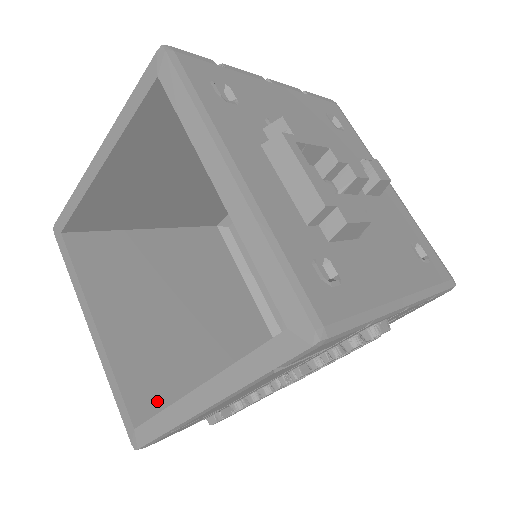
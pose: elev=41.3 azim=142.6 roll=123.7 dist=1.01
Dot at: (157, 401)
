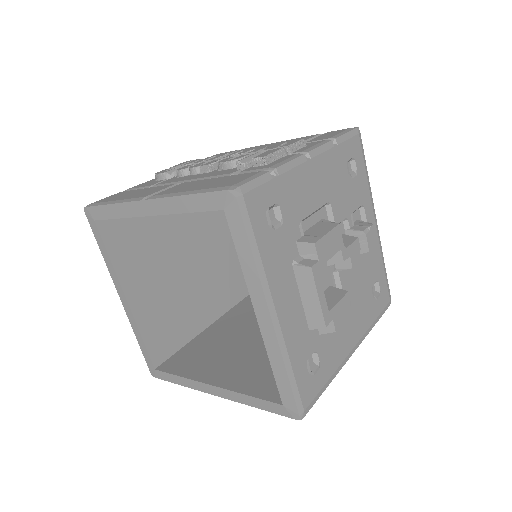
Dot at: (168, 346)
